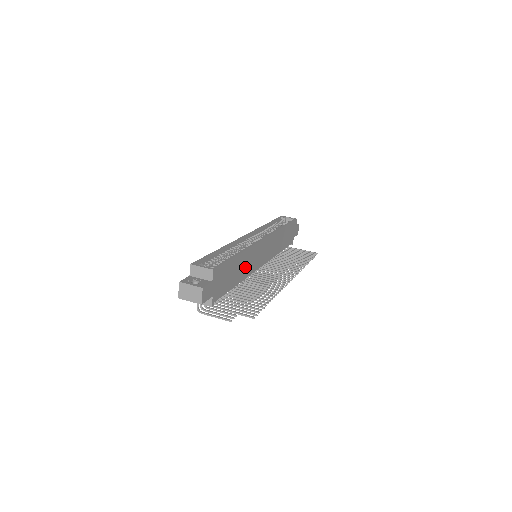
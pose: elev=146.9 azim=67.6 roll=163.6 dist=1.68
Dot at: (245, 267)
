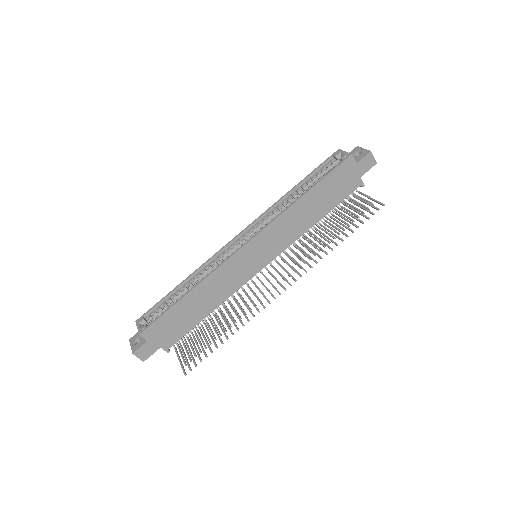
Dot at: (216, 292)
